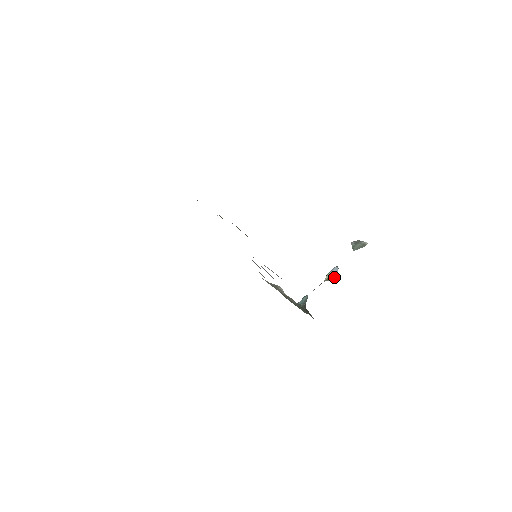
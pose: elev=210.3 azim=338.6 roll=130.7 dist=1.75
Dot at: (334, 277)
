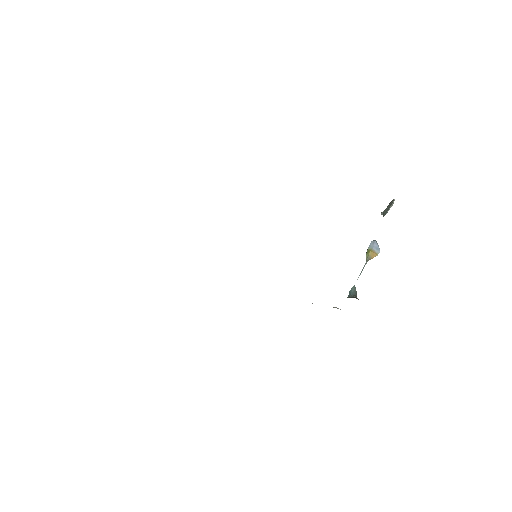
Dot at: (376, 252)
